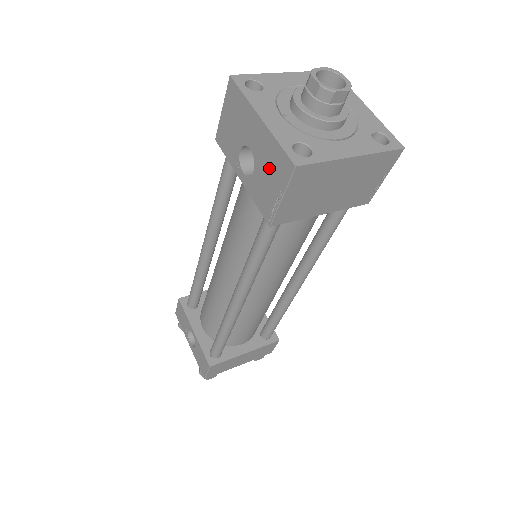
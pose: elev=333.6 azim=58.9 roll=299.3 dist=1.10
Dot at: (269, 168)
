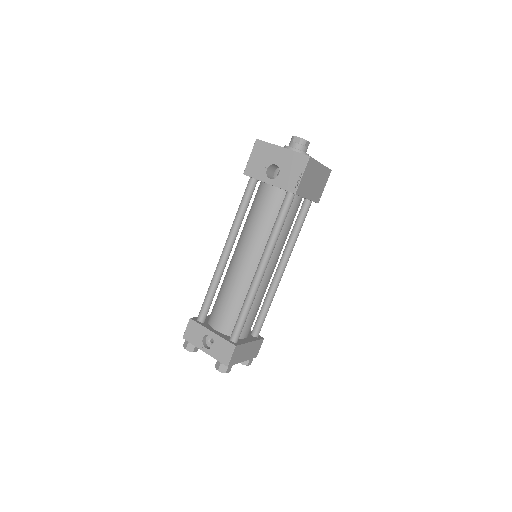
Dot at: (291, 166)
